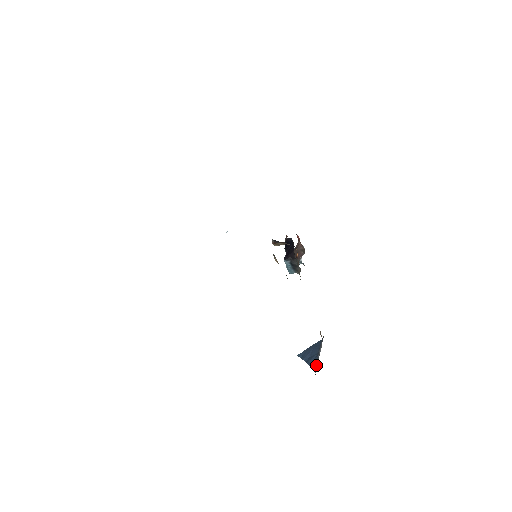
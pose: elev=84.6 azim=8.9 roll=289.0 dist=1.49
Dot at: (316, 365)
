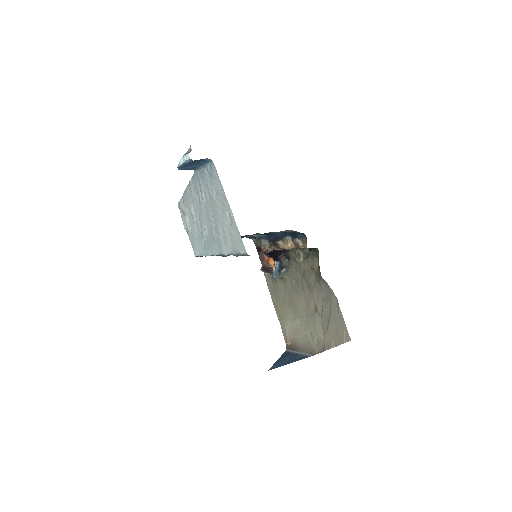
Dot at: (305, 355)
